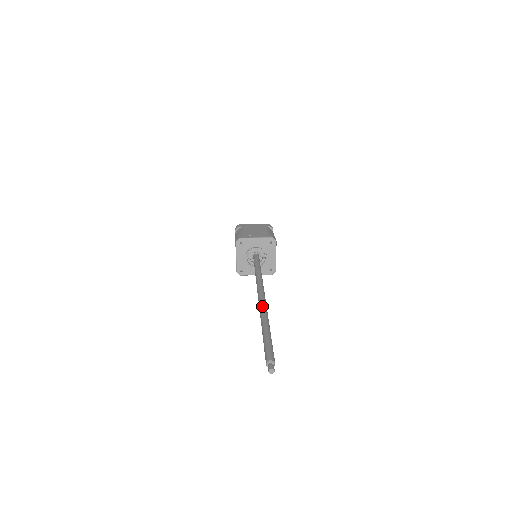
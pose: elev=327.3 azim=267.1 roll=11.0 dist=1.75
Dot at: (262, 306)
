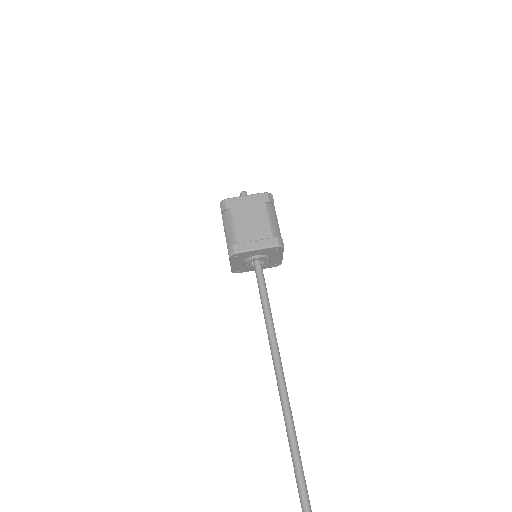
Dot at: (286, 411)
